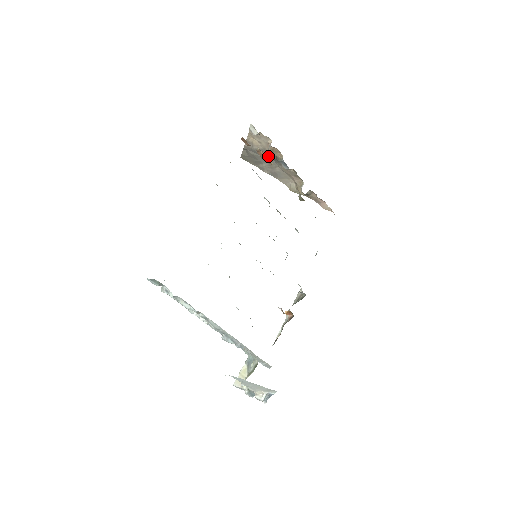
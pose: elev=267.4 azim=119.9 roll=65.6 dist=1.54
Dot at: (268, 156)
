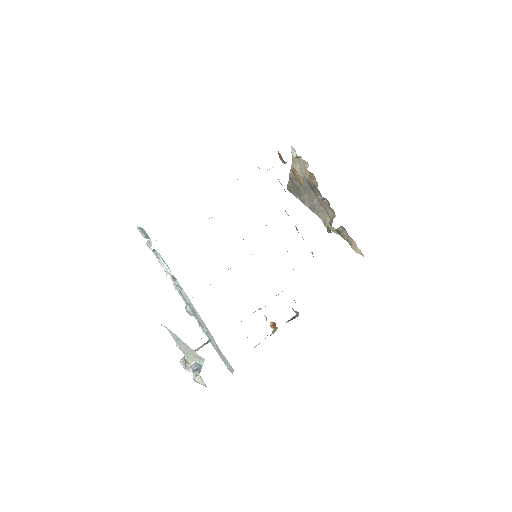
Dot at: (308, 185)
